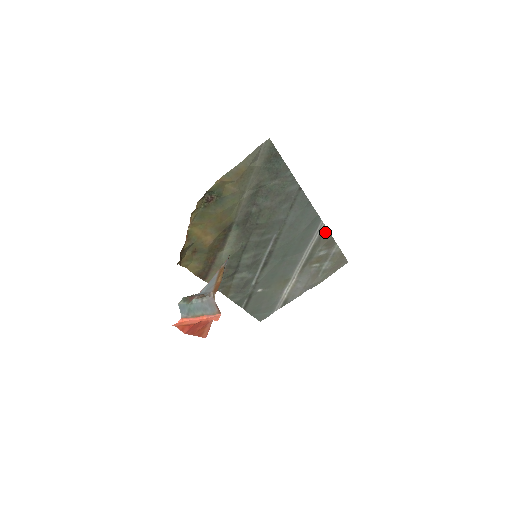
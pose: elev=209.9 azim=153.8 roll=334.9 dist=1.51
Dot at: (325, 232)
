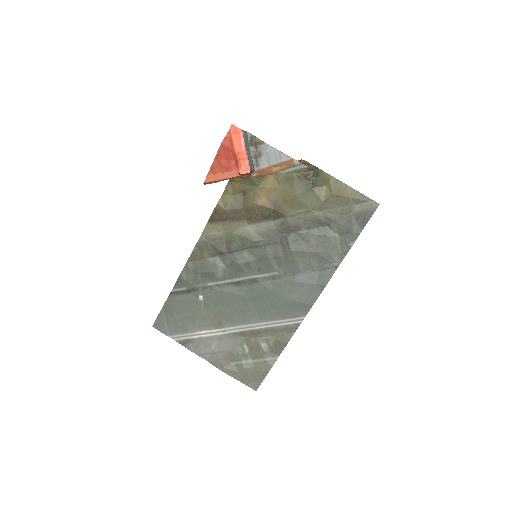
Dot at: (292, 331)
